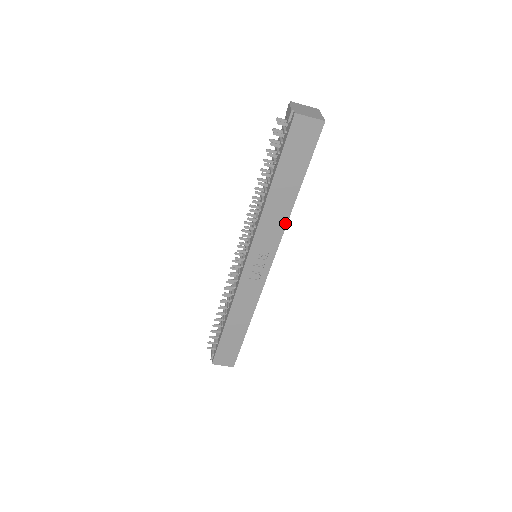
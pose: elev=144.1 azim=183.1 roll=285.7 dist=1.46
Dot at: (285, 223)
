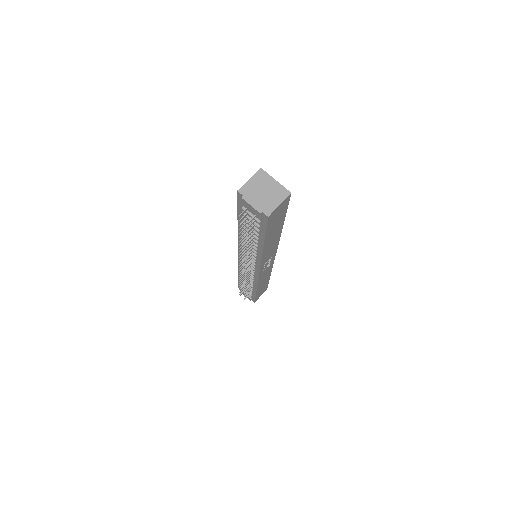
Dot at: (278, 240)
